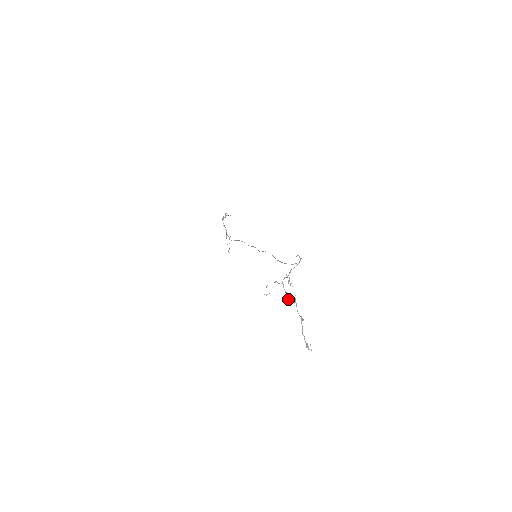
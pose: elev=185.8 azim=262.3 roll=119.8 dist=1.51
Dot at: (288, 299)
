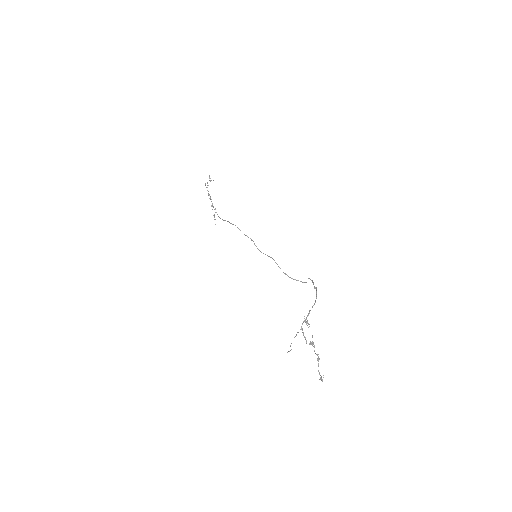
Dot at: occluded
